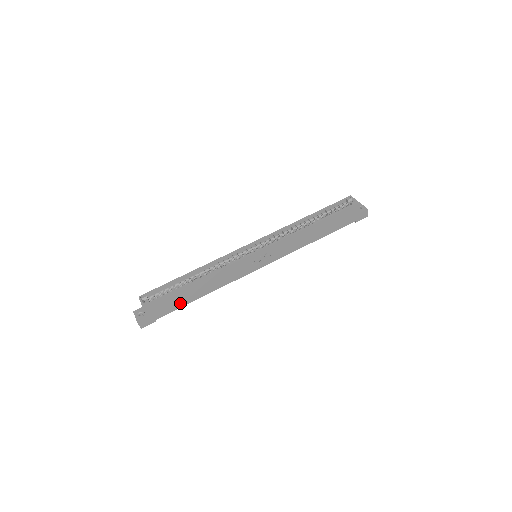
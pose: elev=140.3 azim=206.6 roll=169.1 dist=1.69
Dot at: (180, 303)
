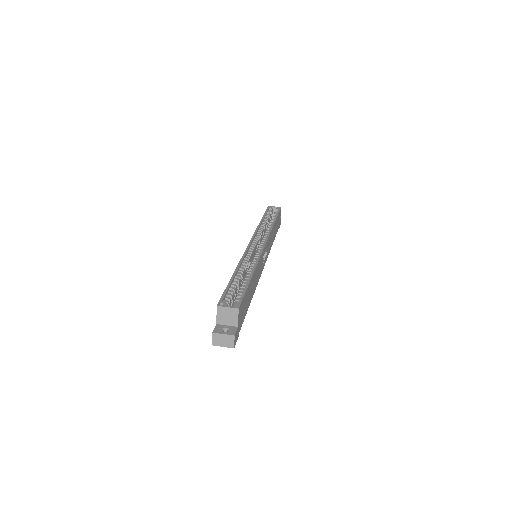
Dot at: (246, 307)
